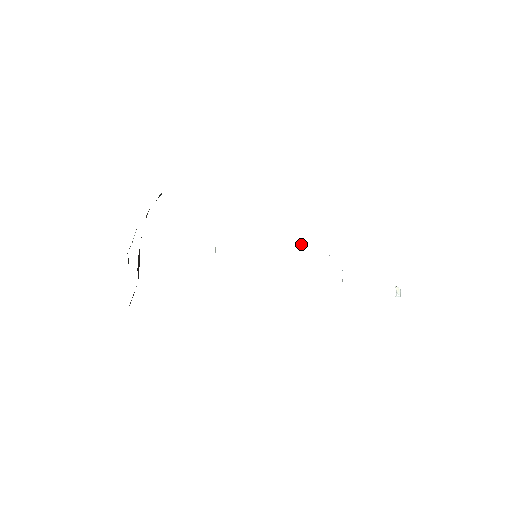
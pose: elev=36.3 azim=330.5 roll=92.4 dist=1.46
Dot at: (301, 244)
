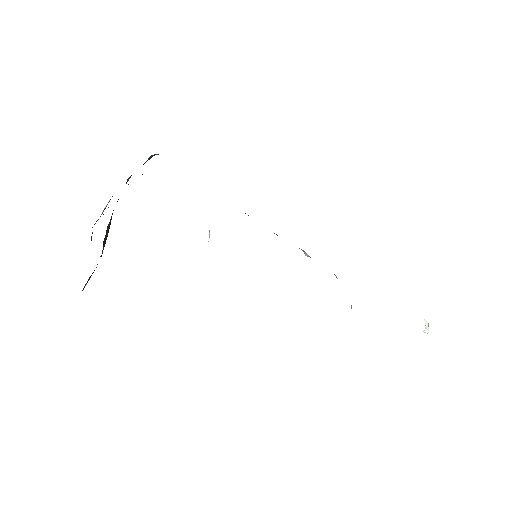
Dot at: (308, 255)
